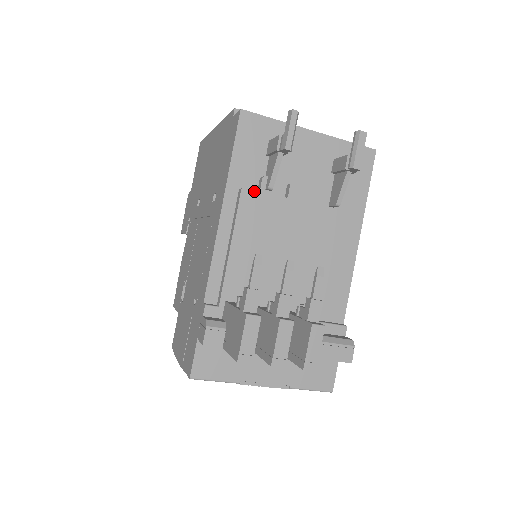
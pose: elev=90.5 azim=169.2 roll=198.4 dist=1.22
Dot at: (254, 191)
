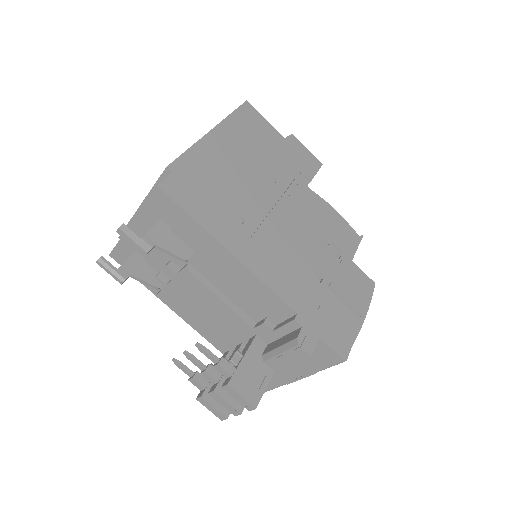
Dot at: (160, 292)
